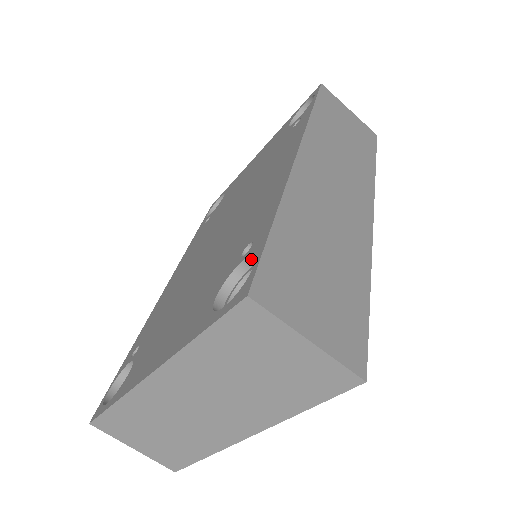
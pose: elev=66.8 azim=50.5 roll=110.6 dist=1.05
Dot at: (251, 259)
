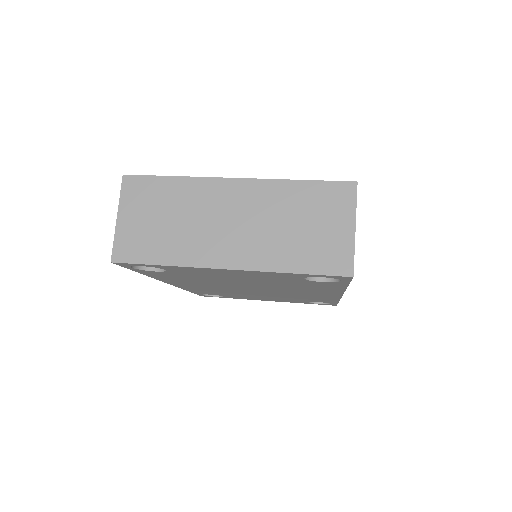
Dot at: occluded
